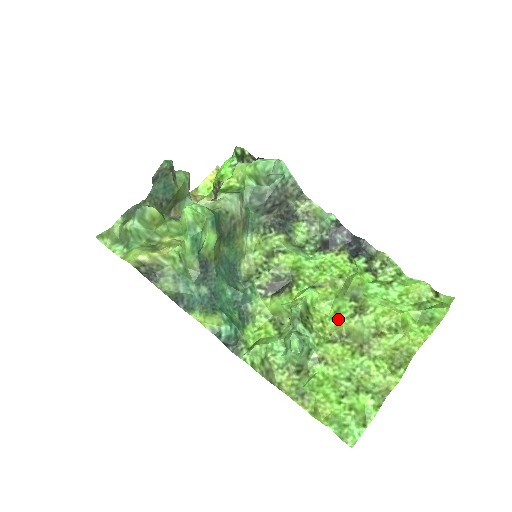
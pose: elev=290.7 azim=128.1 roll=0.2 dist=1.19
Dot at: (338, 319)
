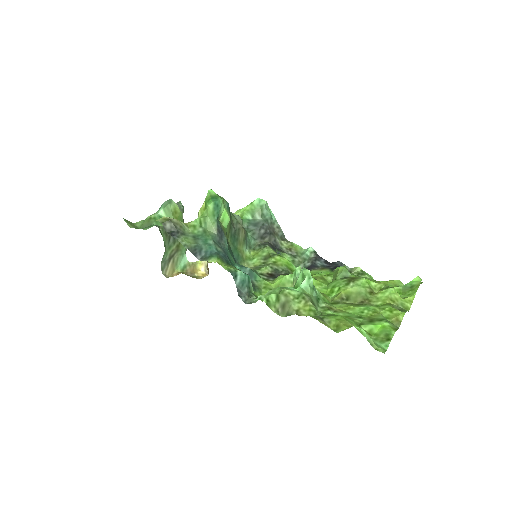
Dot at: (335, 292)
